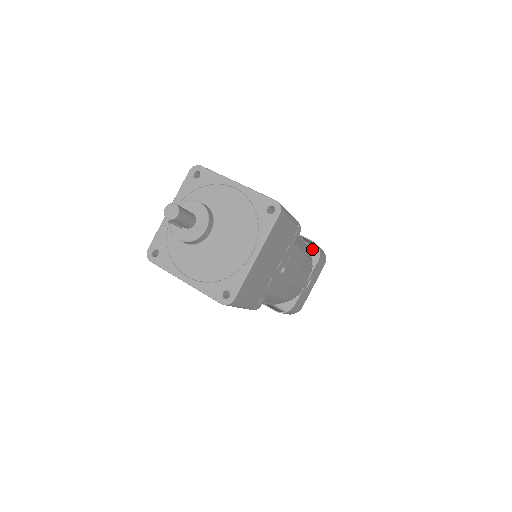
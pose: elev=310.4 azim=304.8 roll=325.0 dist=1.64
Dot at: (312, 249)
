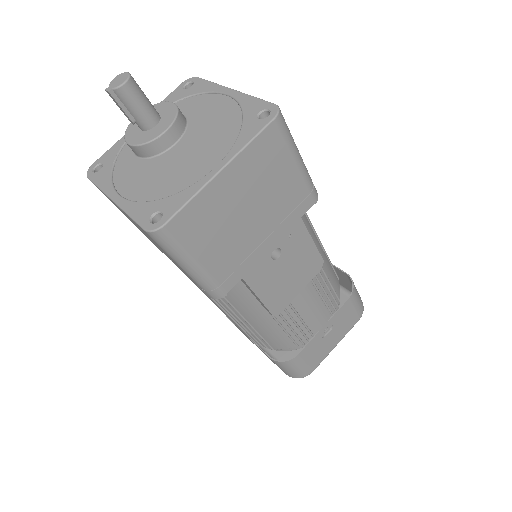
Dot at: (347, 297)
